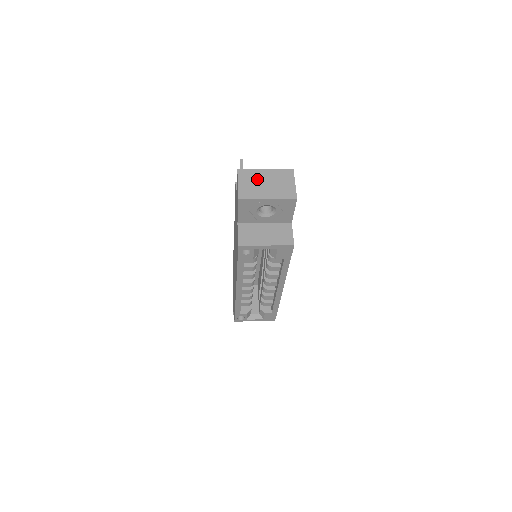
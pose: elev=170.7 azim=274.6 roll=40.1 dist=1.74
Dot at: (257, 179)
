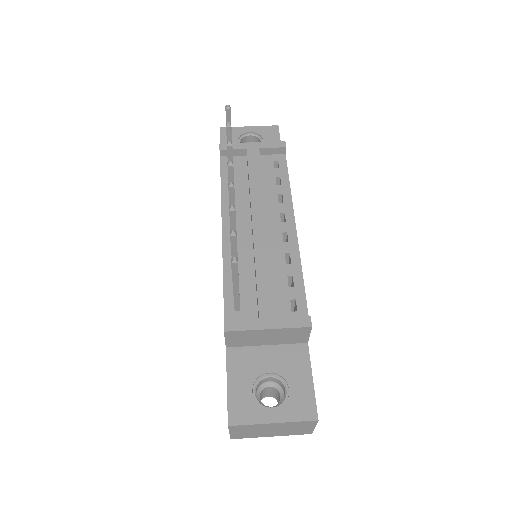
Dot at: (258, 430)
